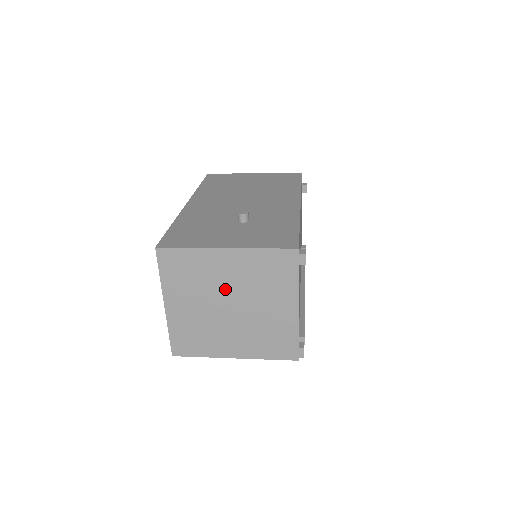
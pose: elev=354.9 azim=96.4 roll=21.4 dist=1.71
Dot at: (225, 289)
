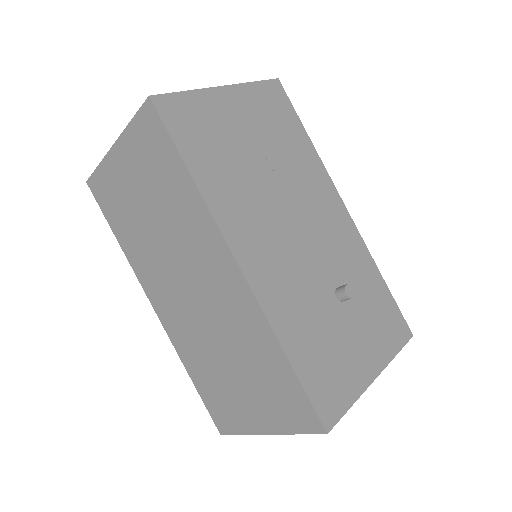
Dot at: occluded
